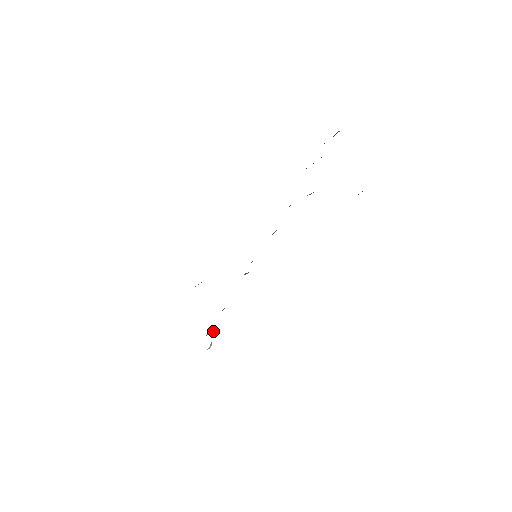
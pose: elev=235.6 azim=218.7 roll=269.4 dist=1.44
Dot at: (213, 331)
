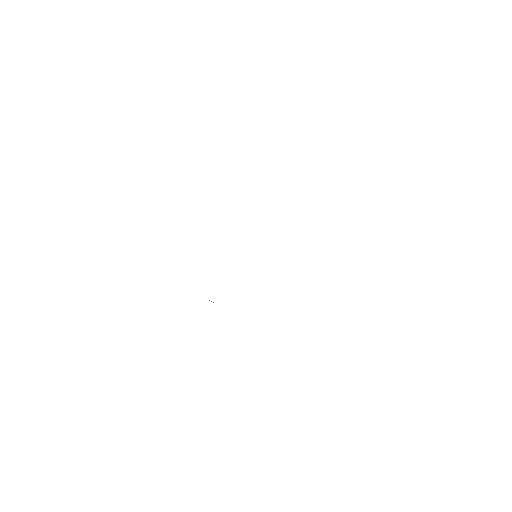
Dot at: occluded
